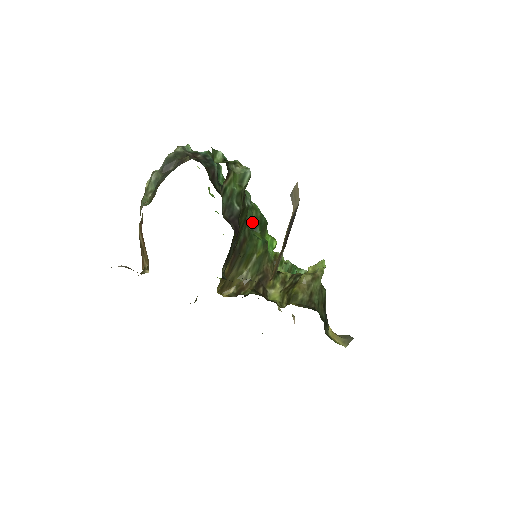
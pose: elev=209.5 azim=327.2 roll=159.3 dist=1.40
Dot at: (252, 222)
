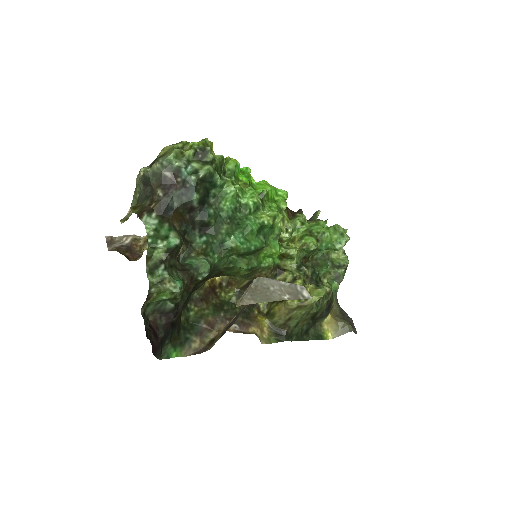
Dot at: occluded
